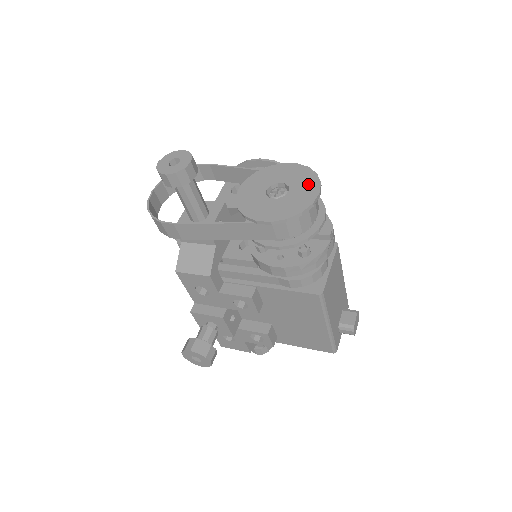
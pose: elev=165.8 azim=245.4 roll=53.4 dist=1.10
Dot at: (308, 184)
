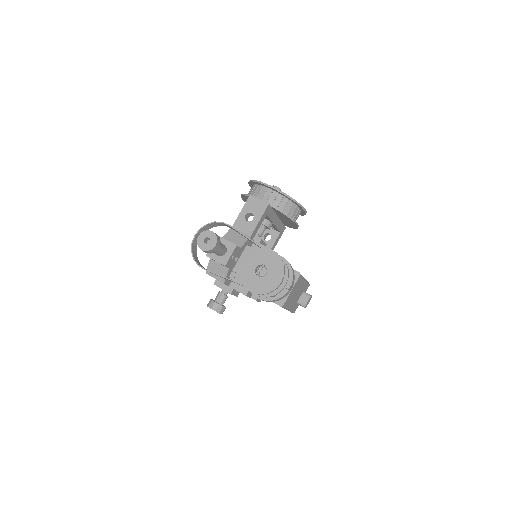
Dot at: (278, 273)
